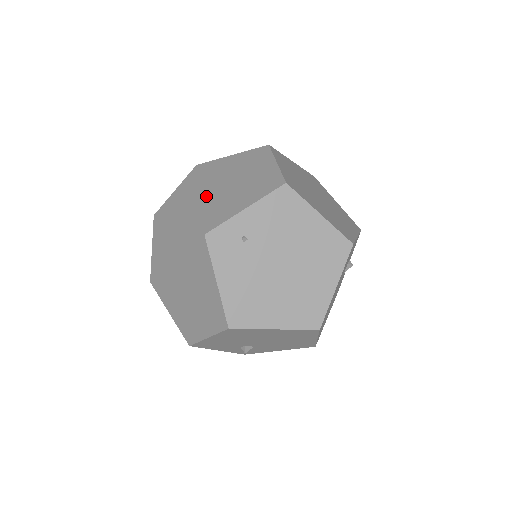
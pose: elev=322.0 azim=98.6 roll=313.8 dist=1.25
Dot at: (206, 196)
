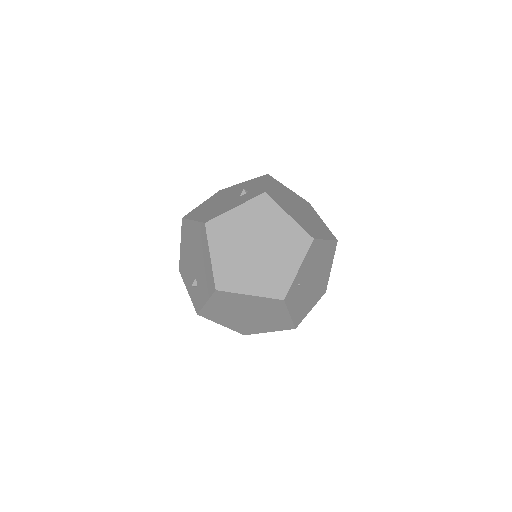
Dot at: (252, 262)
